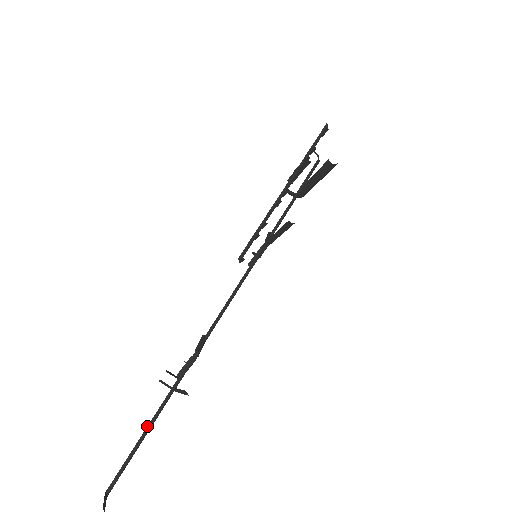
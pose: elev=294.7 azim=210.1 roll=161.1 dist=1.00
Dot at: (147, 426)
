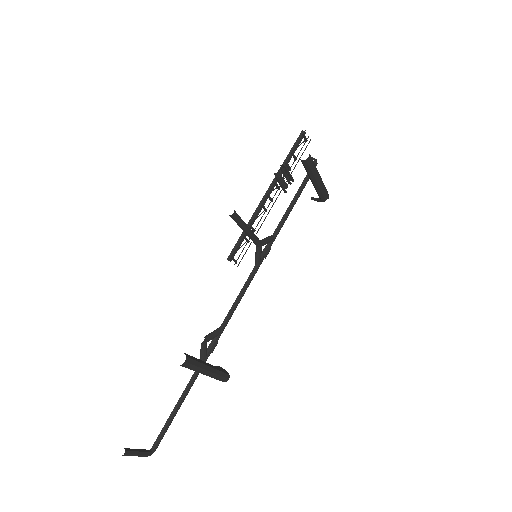
Dot at: (178, 400)
